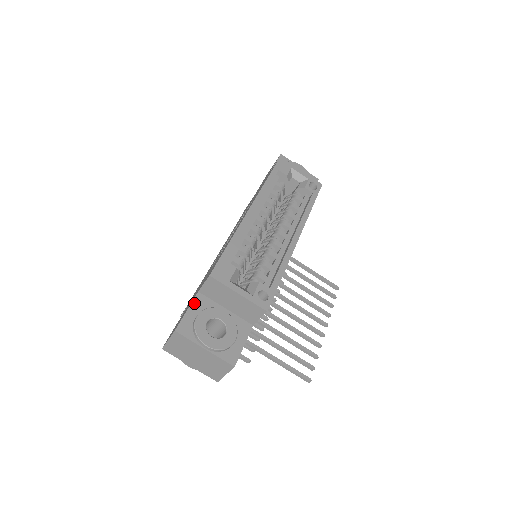
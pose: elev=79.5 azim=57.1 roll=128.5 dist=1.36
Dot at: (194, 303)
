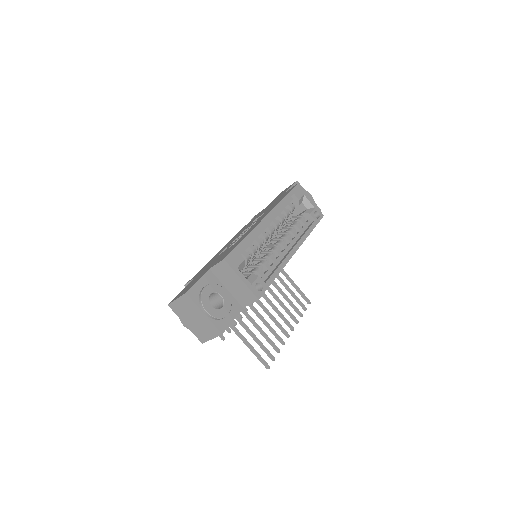
Dot at: (204, 277)
